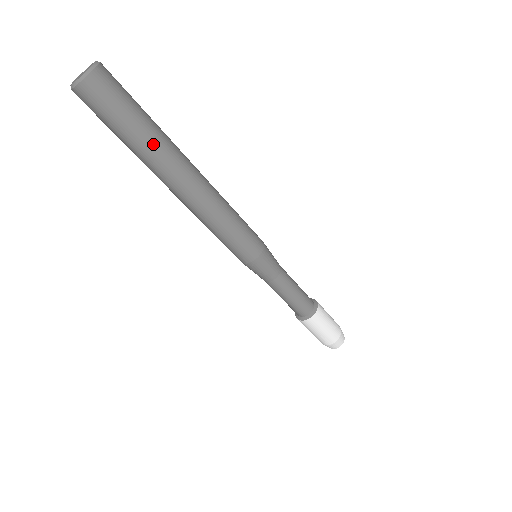
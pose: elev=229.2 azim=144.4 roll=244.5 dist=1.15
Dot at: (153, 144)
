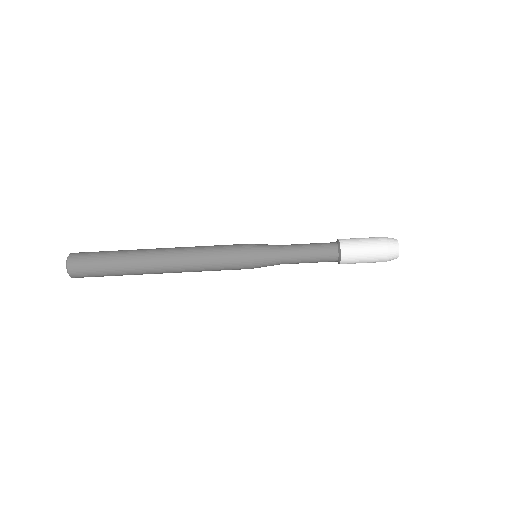
Dot at: (124, 261)
